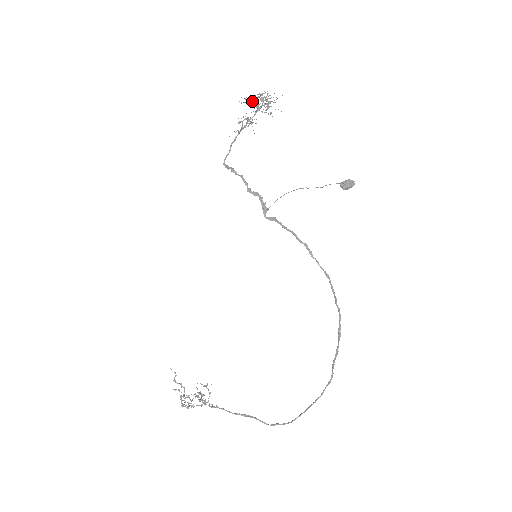
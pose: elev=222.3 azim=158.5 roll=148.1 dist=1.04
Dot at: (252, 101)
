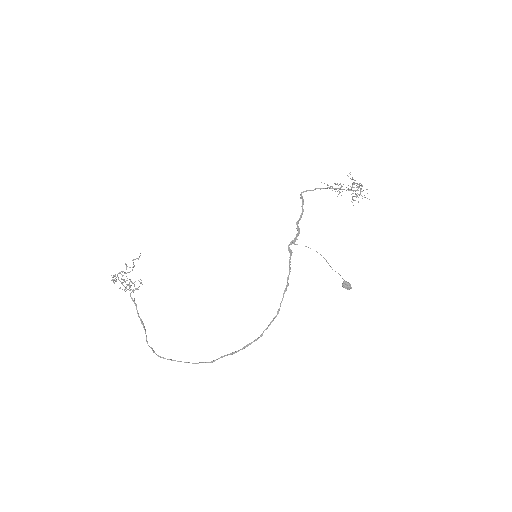
Dot at: occluded
